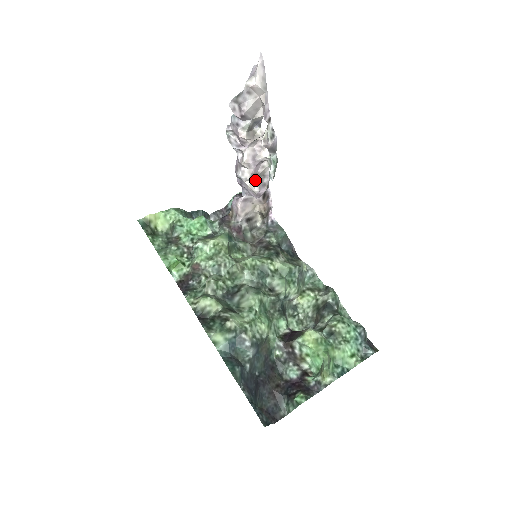
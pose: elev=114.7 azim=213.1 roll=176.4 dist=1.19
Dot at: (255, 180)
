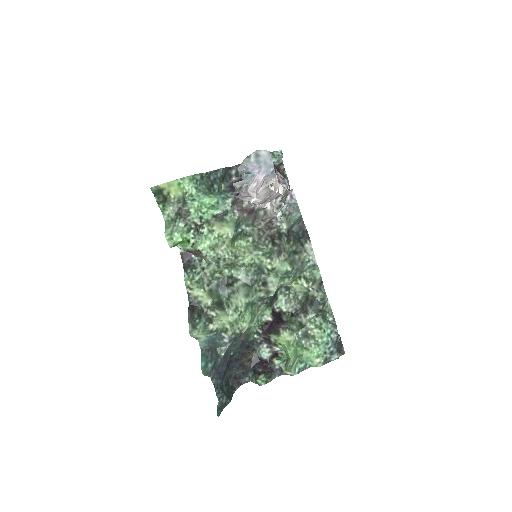
Dot at: (266, 201)
